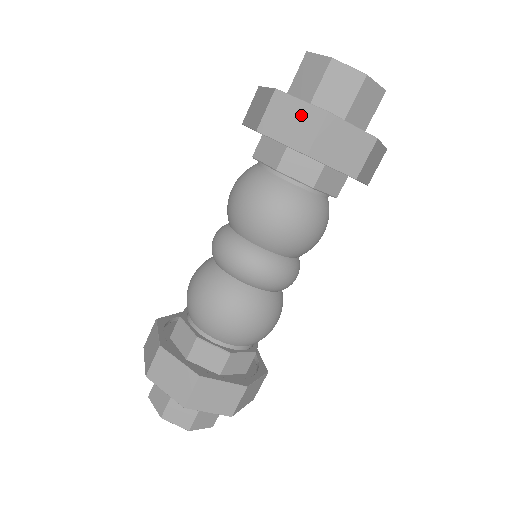
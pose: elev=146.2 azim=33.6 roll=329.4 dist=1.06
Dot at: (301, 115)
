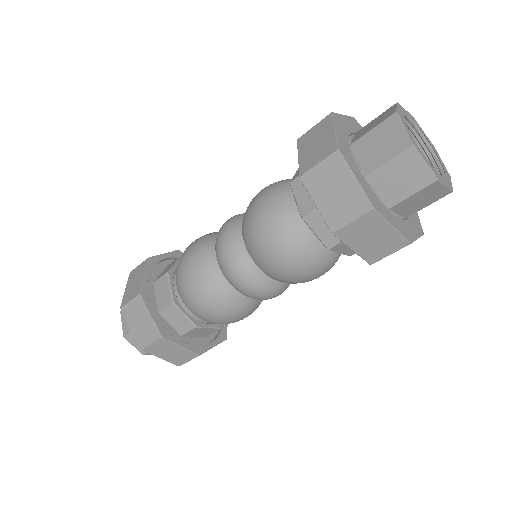
Dot at: (324, 142)
